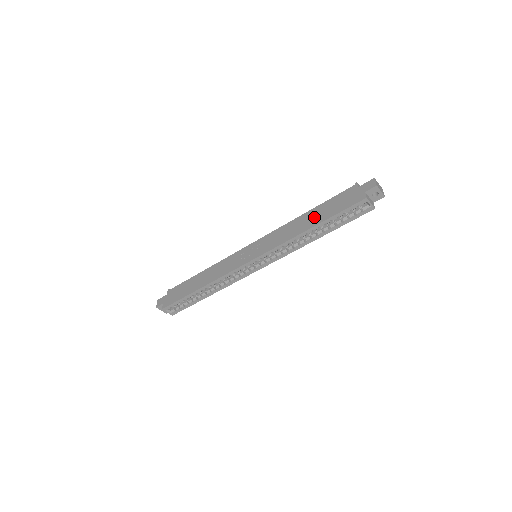
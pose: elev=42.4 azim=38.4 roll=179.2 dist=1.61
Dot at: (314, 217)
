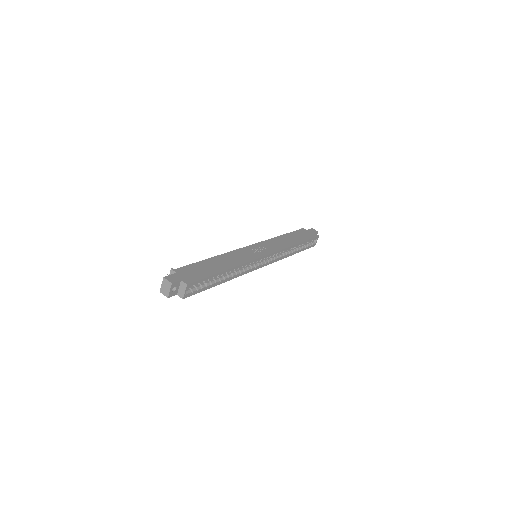
Dot at: (293, 238)
